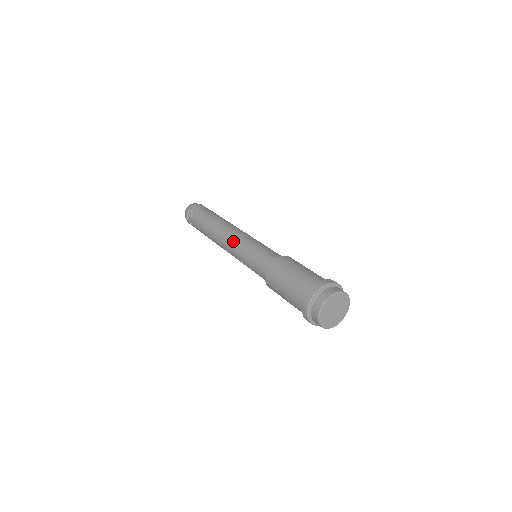
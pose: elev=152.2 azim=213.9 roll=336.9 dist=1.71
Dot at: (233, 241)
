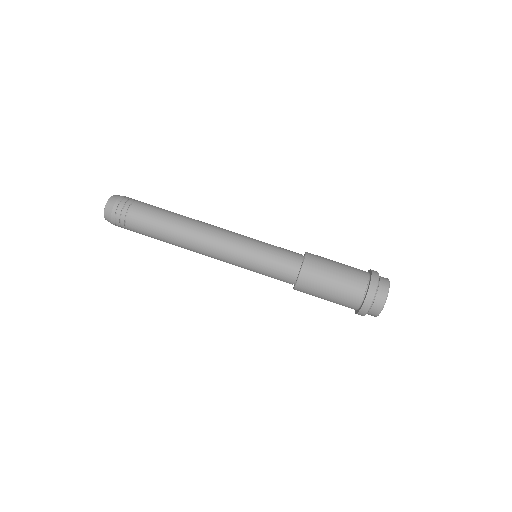
Dot at: occluded
